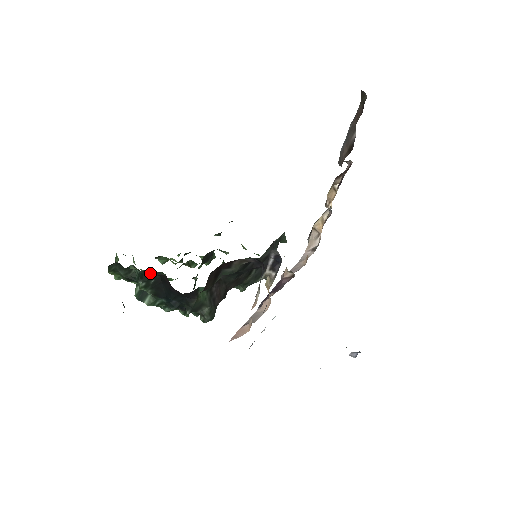
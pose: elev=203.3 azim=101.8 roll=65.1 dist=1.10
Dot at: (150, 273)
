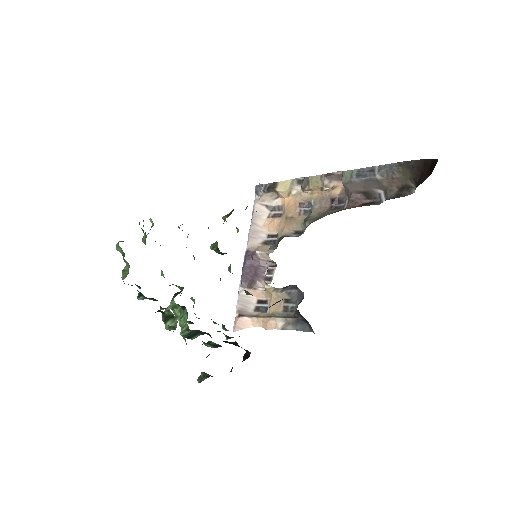
Dot at: occluded
